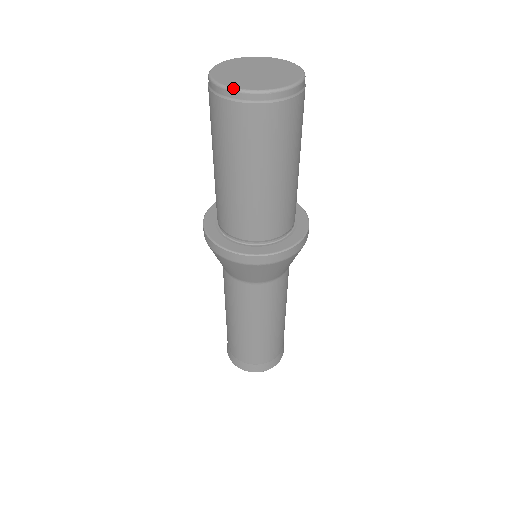
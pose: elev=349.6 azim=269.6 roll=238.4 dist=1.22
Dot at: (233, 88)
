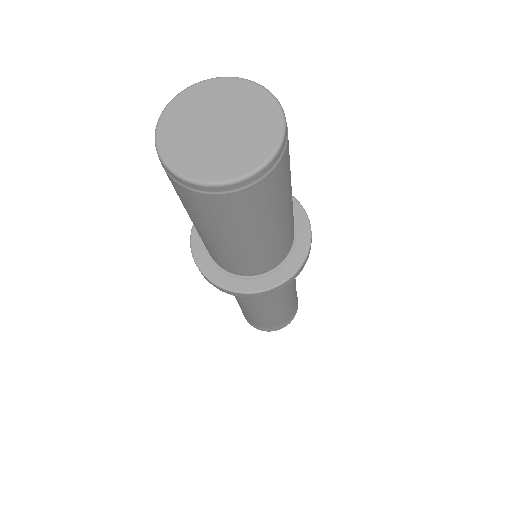
Dot at: (157, 148)
